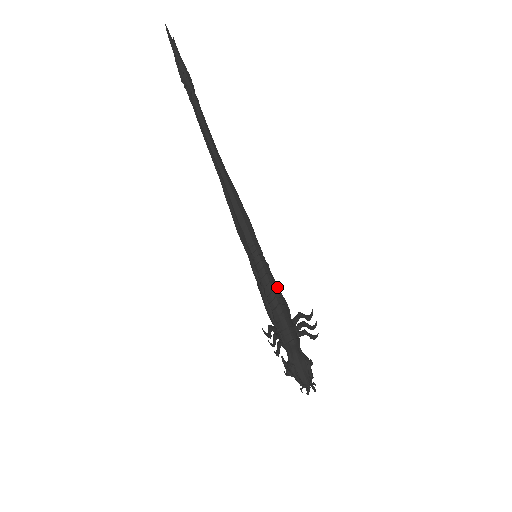
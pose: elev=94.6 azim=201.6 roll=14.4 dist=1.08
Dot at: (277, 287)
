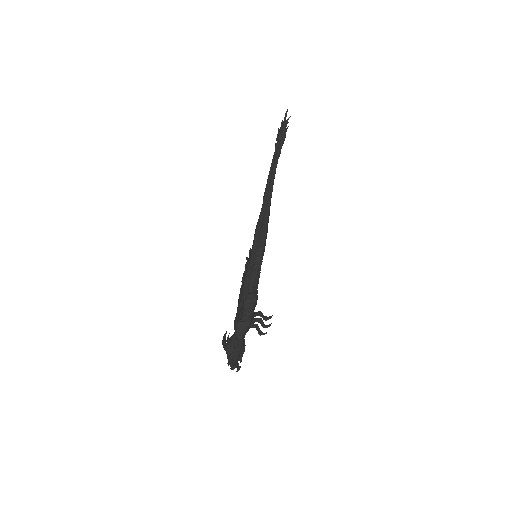
Dot at: occluded
